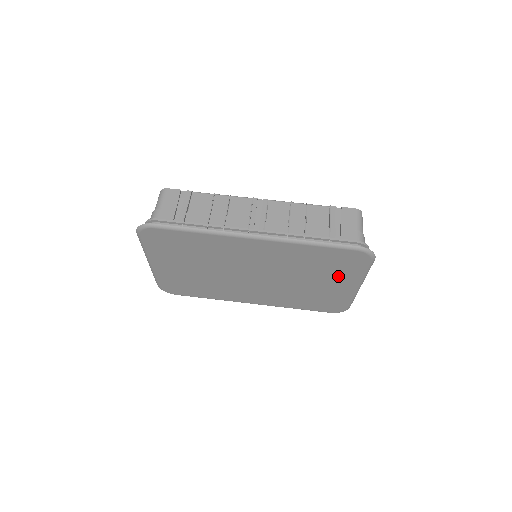
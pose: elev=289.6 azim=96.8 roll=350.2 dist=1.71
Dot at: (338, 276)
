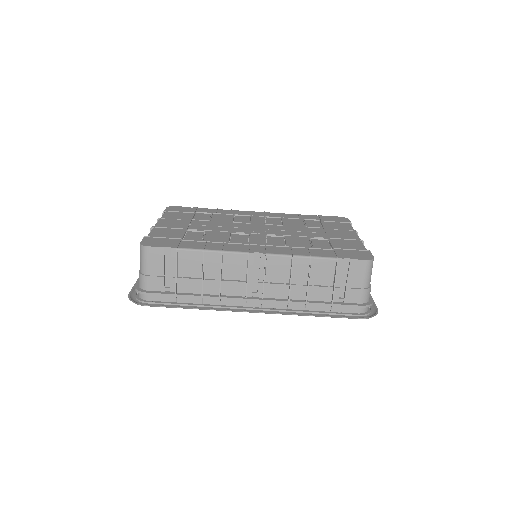
Dot at: occluded
